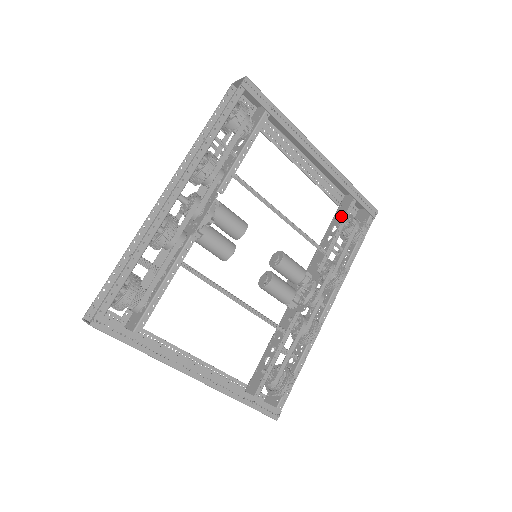
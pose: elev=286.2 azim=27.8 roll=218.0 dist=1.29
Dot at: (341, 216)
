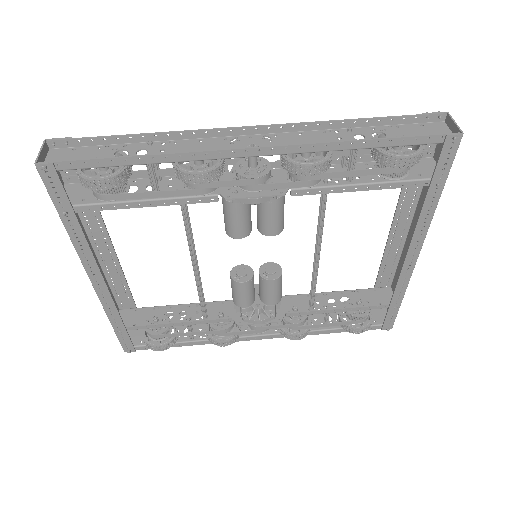
Dot at: (362, 301)
